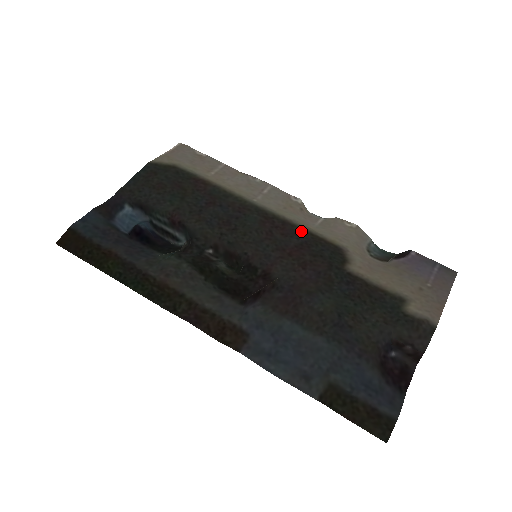
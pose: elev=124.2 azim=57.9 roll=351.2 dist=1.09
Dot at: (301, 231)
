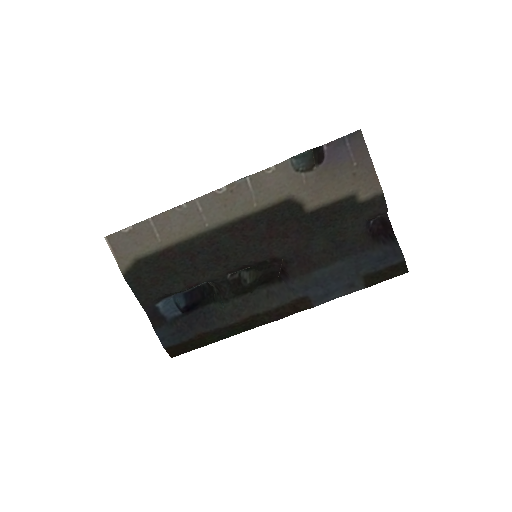
Dot at: (257, 216)
